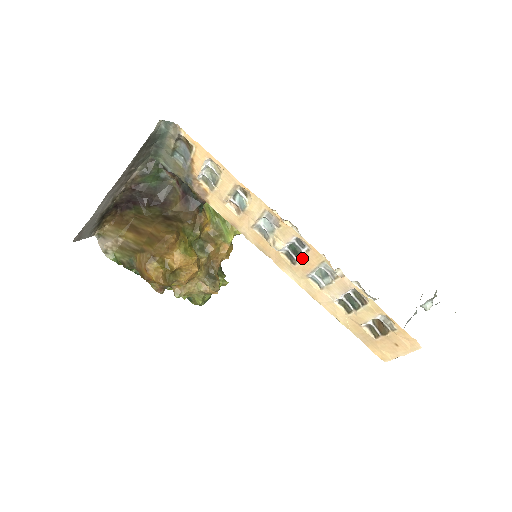
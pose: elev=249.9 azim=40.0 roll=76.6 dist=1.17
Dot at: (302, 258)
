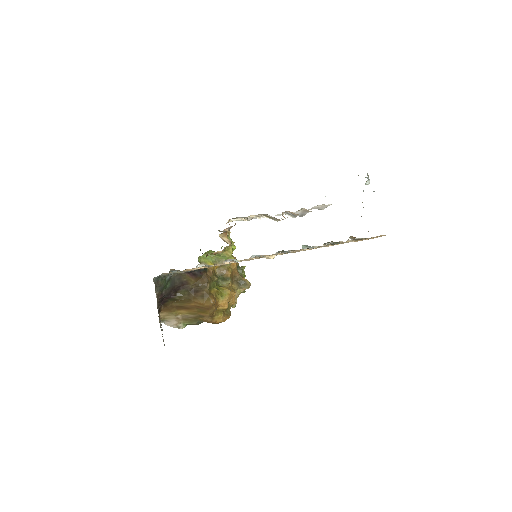
Dot at: occluded
